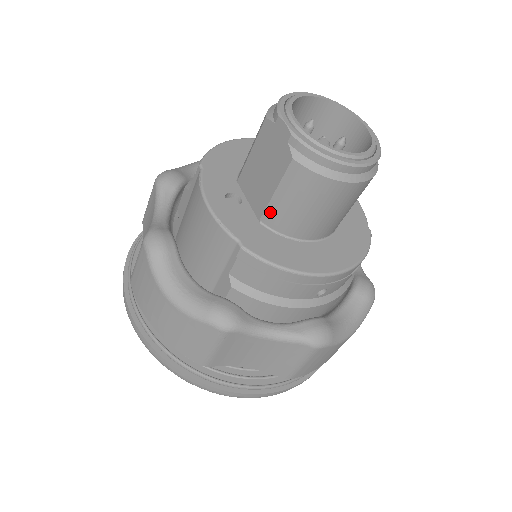
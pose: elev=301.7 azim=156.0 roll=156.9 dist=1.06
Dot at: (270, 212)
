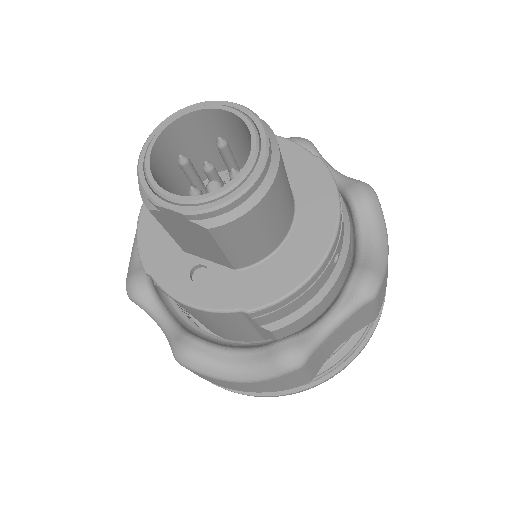
Dot at: (236, 261)
